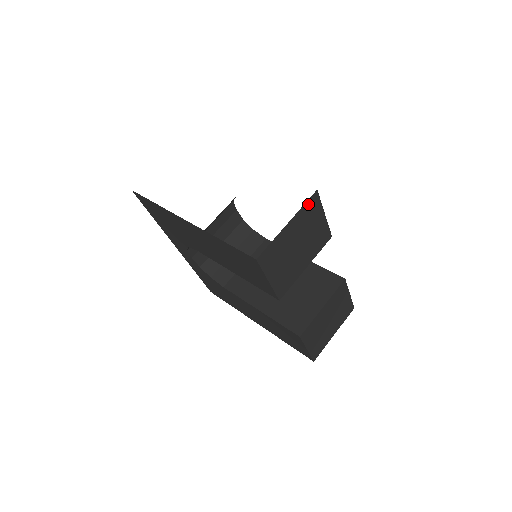
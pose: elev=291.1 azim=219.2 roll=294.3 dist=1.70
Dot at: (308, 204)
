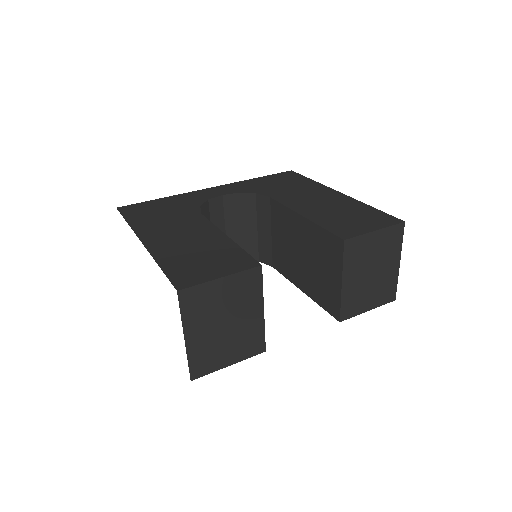
Dot at: (185, 306)
